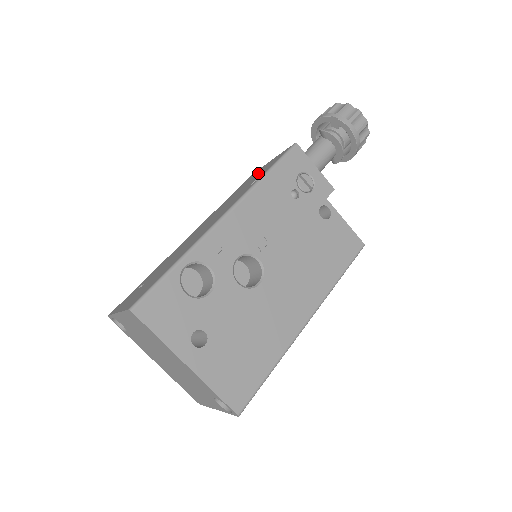
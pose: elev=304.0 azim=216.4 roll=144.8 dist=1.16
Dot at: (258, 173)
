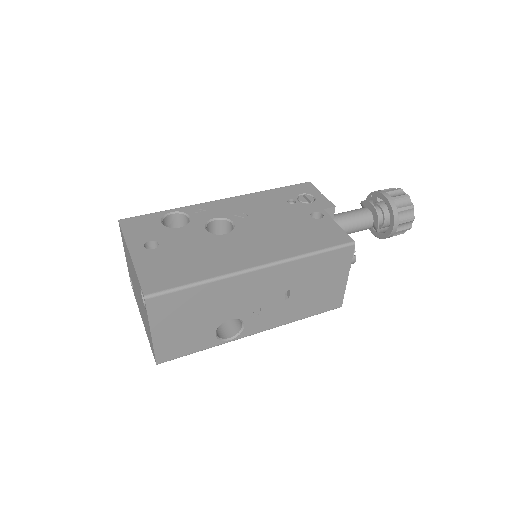
Dot at: occluded
